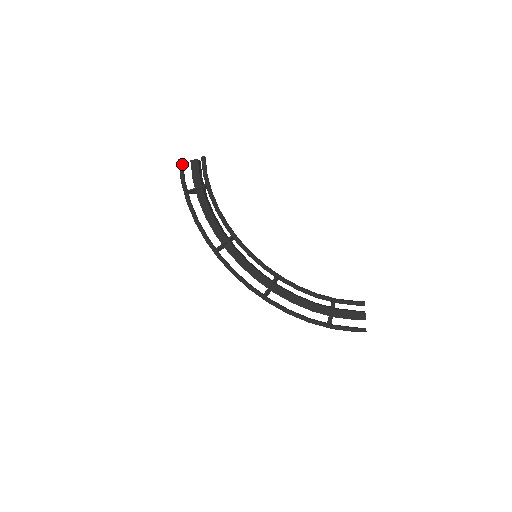
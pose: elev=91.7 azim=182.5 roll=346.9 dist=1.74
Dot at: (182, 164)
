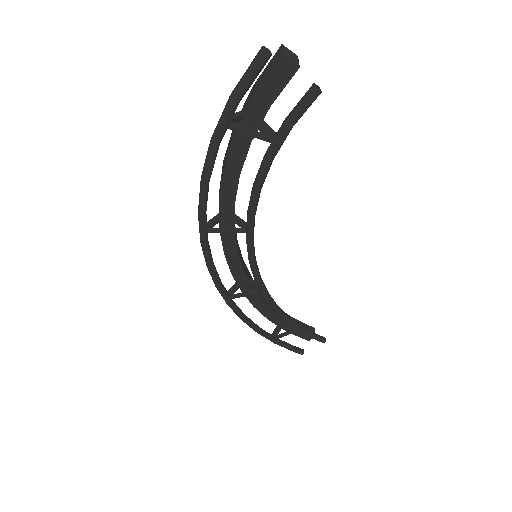
Dot at: (262, 67)
